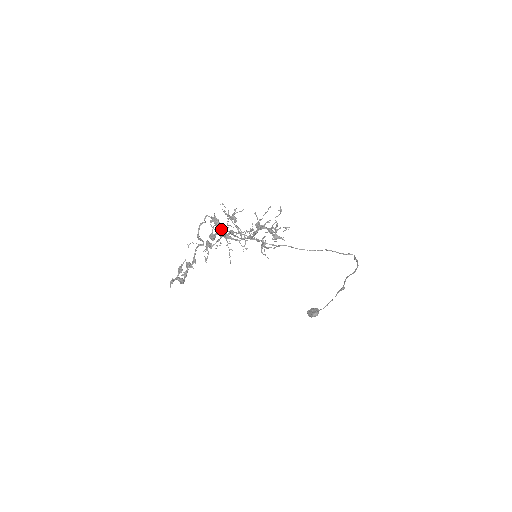
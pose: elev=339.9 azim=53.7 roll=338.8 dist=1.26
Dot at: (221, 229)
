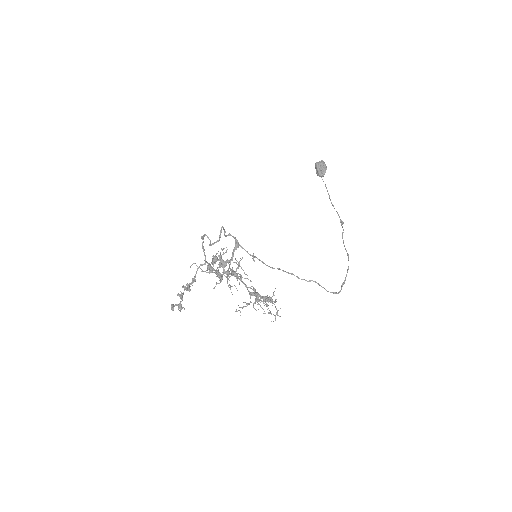
Dot at: occluded
